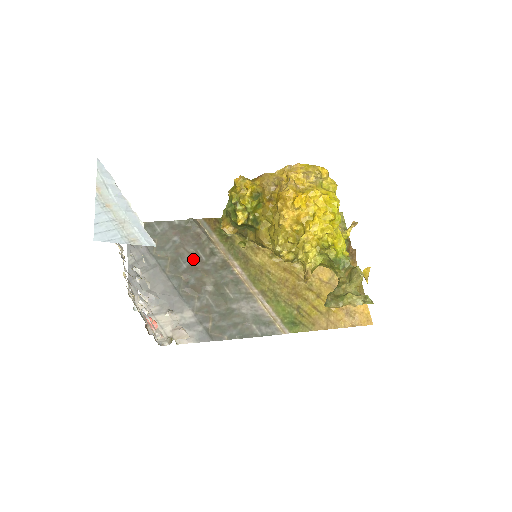
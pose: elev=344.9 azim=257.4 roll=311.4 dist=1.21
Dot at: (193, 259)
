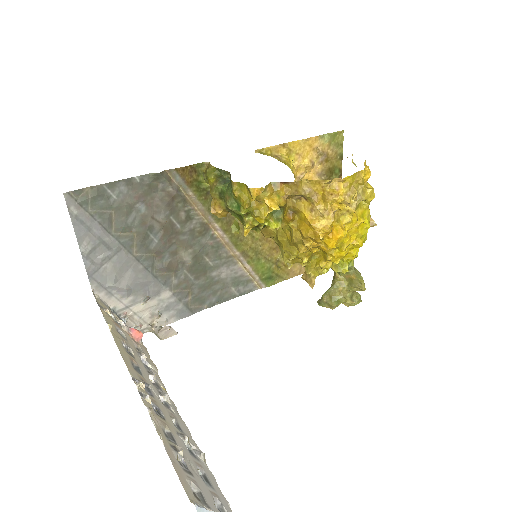
Dot at: (165, 230)
